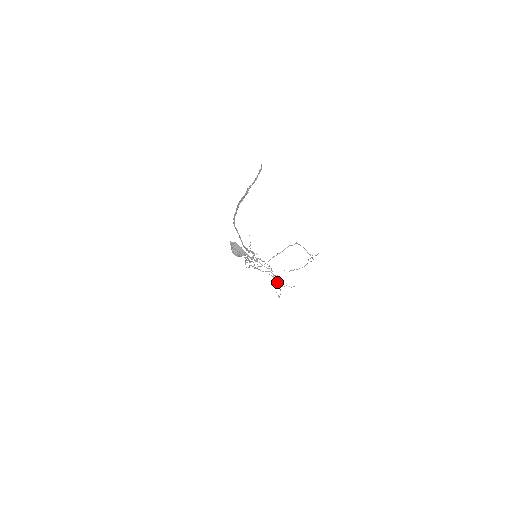
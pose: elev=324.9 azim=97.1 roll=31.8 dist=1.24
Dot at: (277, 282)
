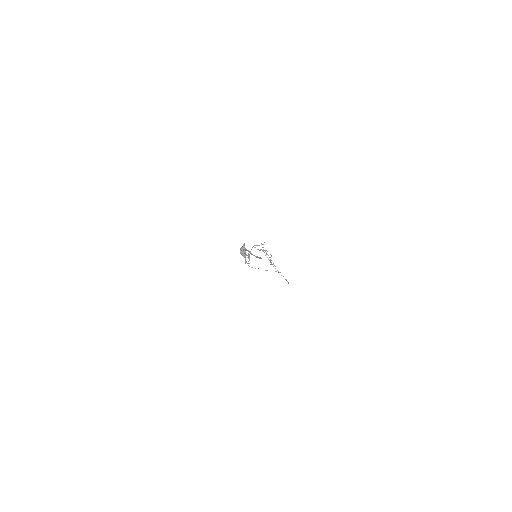
Dot at: occluded
